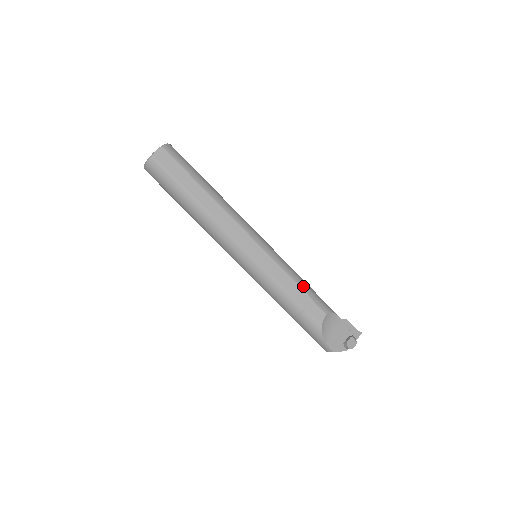
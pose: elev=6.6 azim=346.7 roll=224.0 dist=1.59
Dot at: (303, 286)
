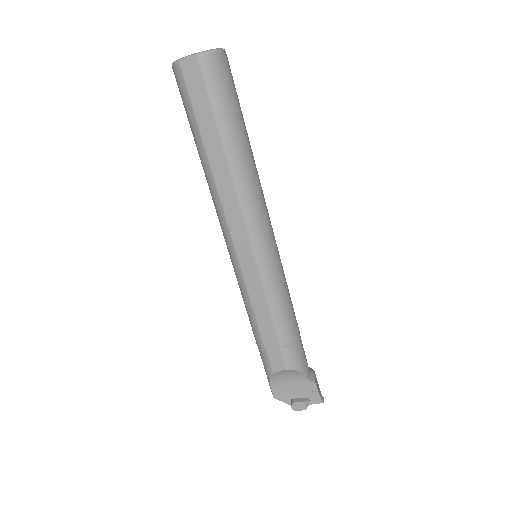
Dot at: (279, 328)
